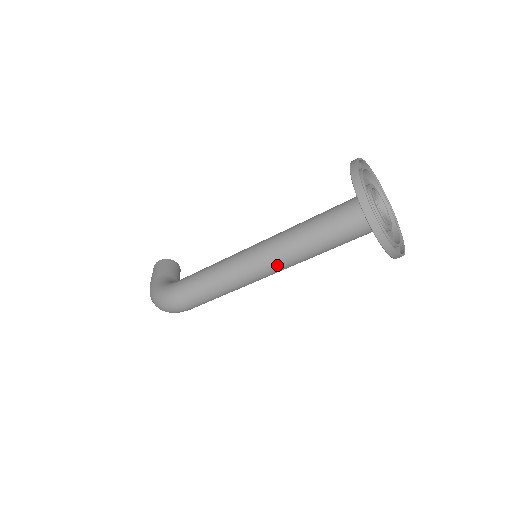
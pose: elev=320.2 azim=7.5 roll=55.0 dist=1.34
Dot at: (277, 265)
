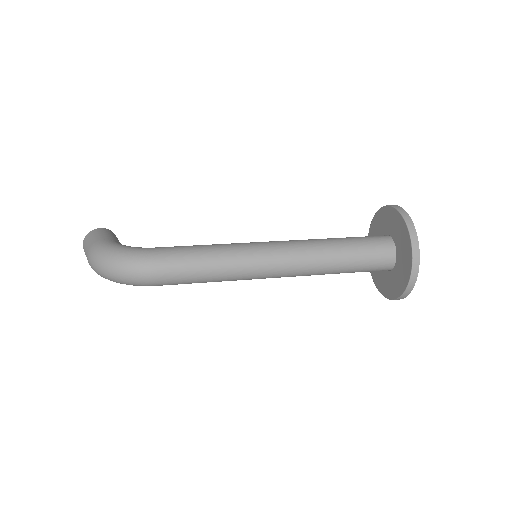
Dot at: (293, 266)
